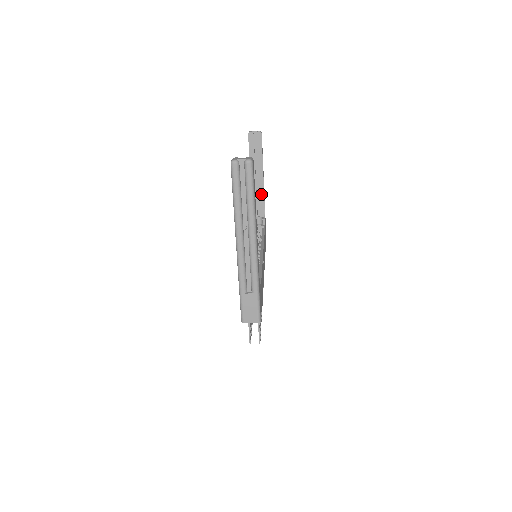
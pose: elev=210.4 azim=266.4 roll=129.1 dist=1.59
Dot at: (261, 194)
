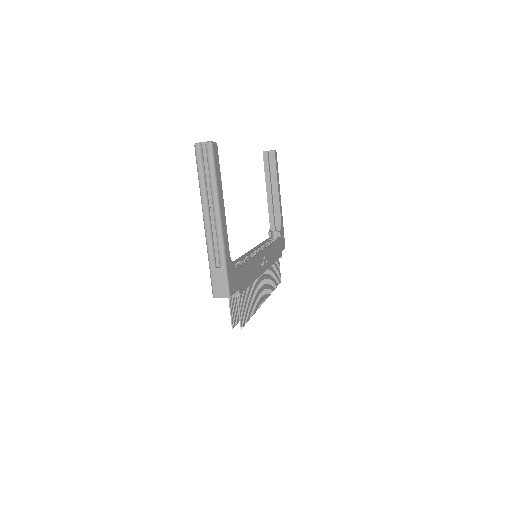
Dot at: (277, 209)
